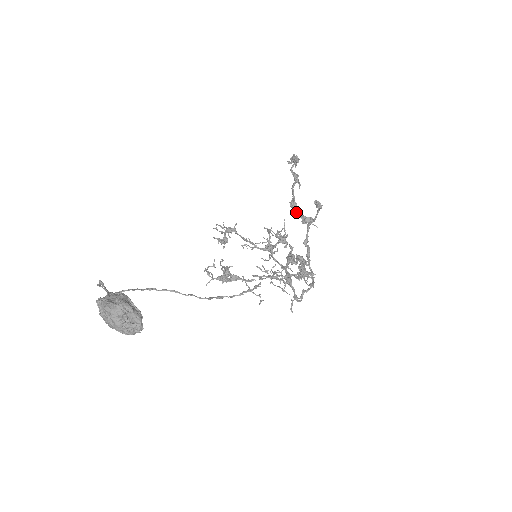
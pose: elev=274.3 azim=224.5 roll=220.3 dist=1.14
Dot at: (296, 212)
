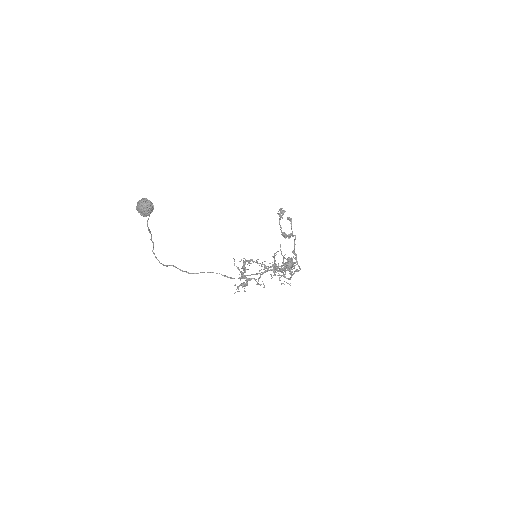
Dot at: (285, 236)
